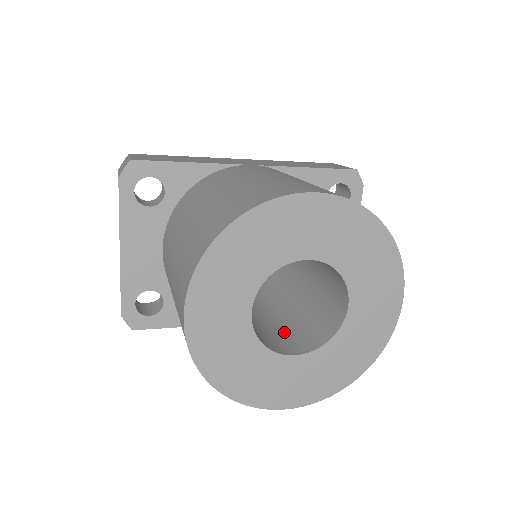
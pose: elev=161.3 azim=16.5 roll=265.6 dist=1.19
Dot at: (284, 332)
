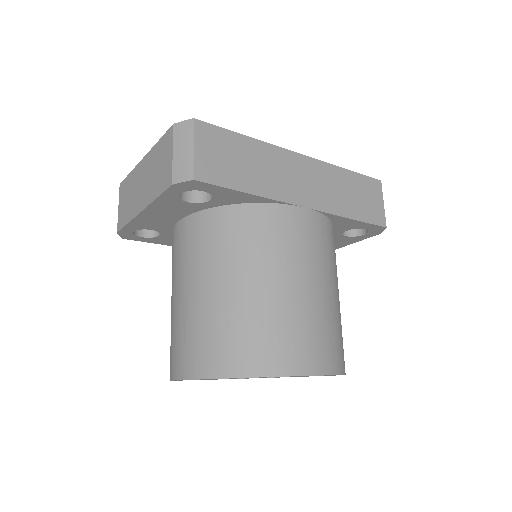
Dot at: occluded
